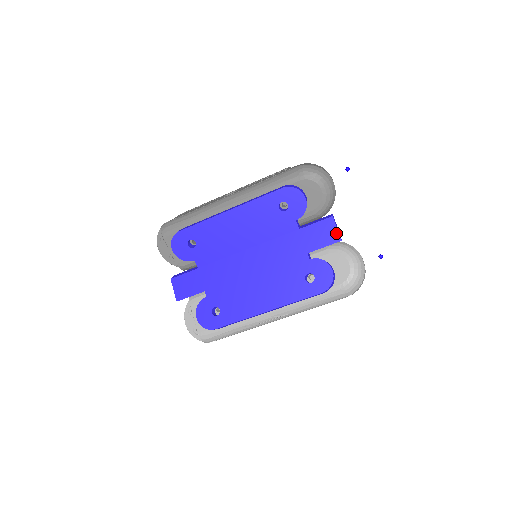
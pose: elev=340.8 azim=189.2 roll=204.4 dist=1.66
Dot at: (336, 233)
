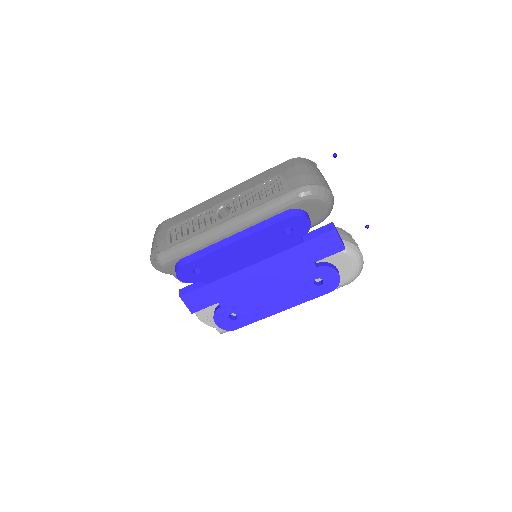
Dot at: (340, 243)
